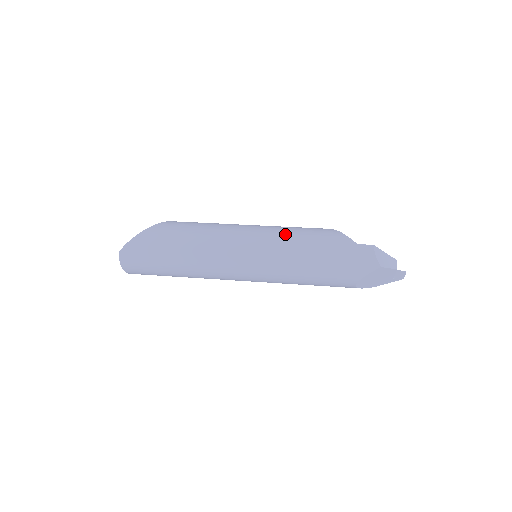
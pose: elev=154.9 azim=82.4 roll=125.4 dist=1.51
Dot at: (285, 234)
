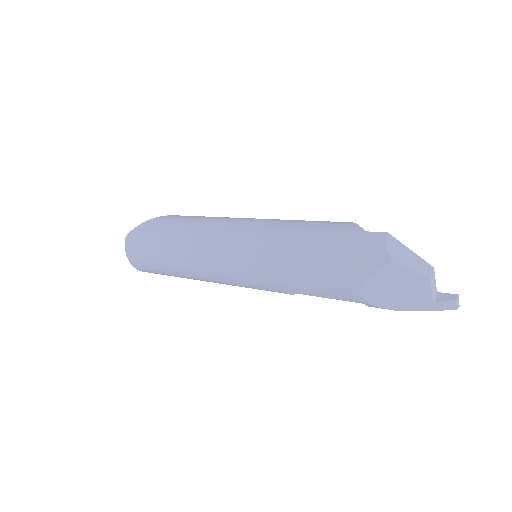
Dot at: (283, 222)
